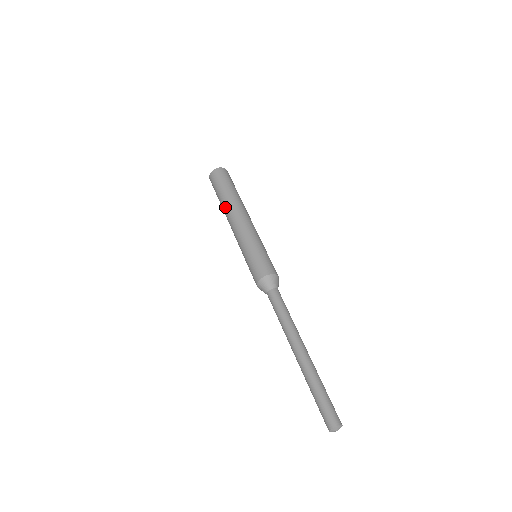
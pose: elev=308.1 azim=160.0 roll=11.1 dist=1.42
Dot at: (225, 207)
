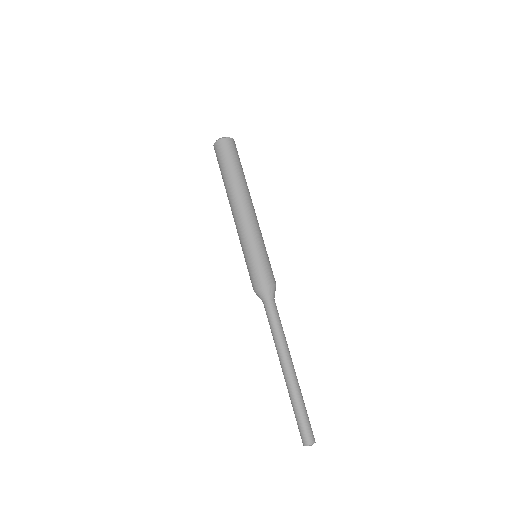
Dot at: occluded
